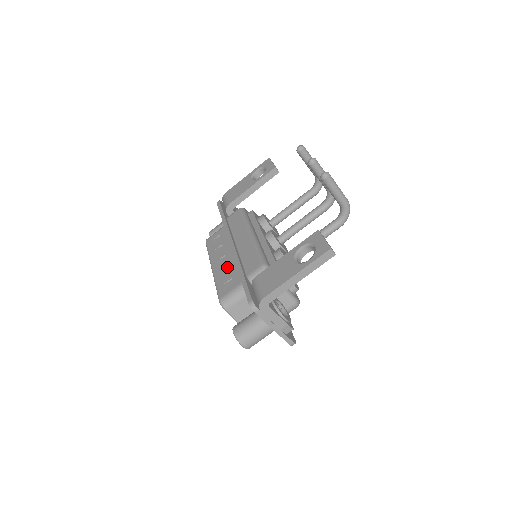
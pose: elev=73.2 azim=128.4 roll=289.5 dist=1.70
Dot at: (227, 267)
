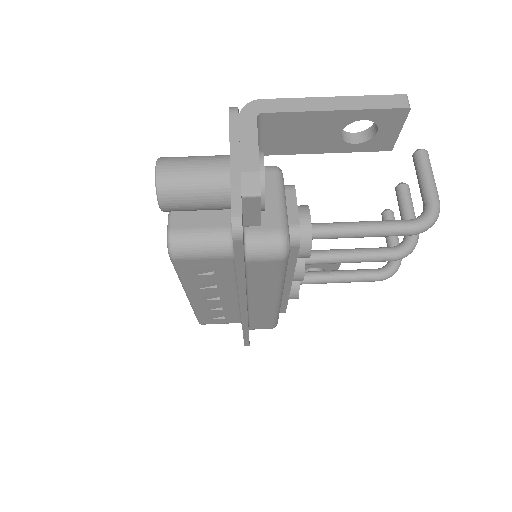
Dot at: occluded
